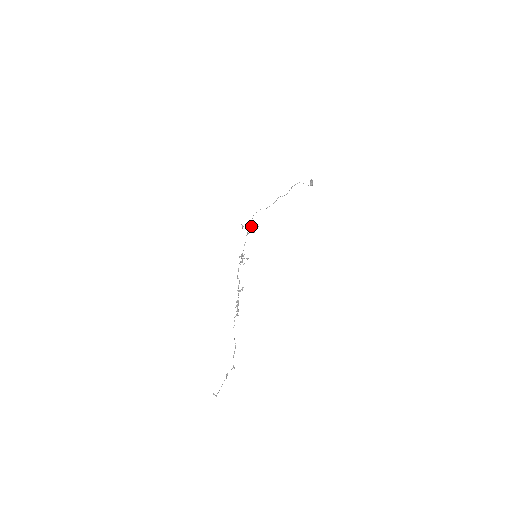
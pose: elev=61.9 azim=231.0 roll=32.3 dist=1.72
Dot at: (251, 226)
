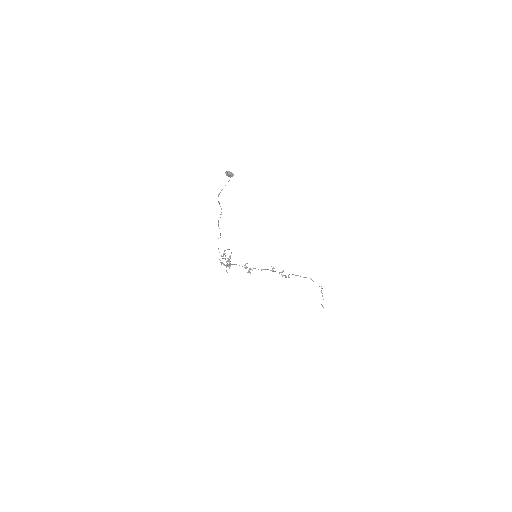
Dot at: occluded
